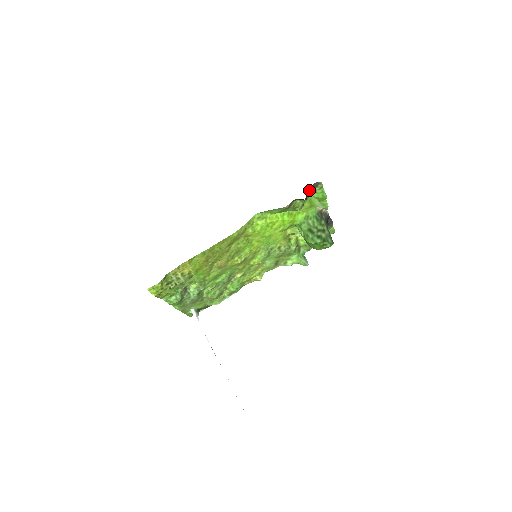
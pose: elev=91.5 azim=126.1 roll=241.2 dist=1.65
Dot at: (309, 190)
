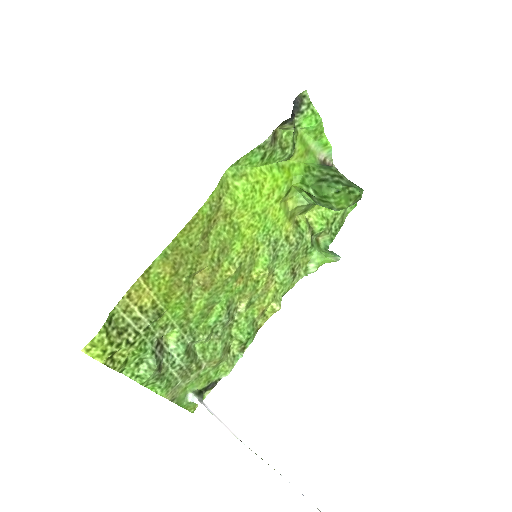
Dot at: occluded
